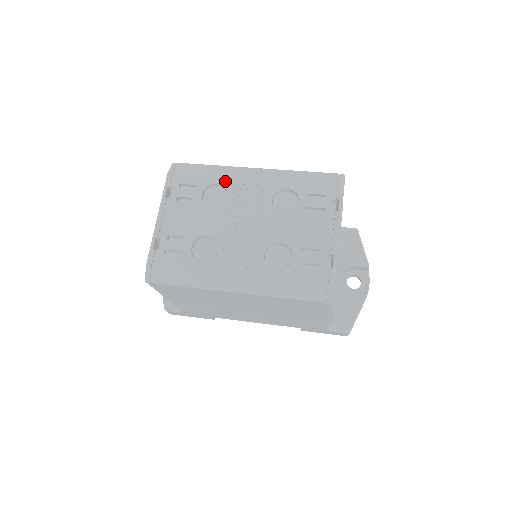
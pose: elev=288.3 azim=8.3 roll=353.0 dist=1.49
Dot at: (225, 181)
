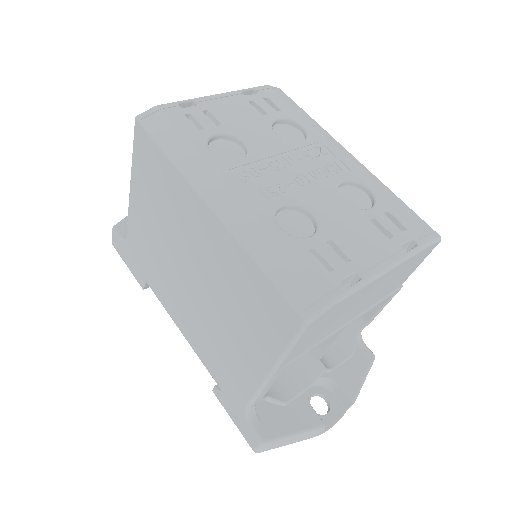
Dot at: (313, 132)
